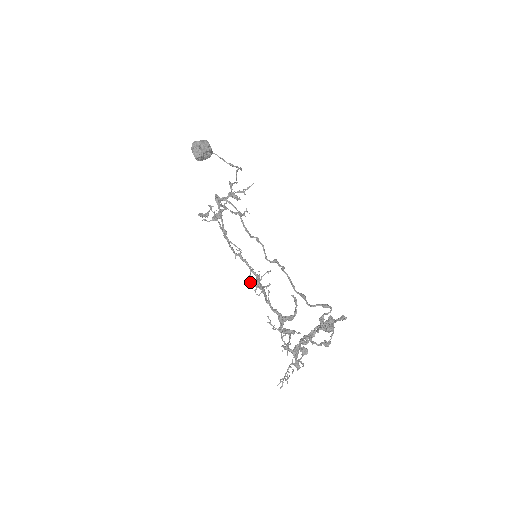
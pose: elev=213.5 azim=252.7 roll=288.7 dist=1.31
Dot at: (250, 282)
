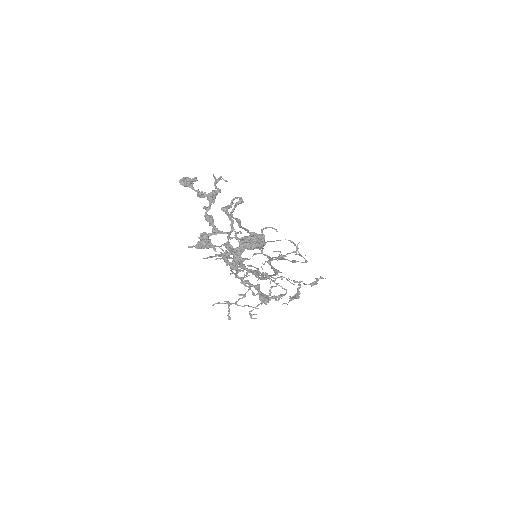
Dot at: occluded
